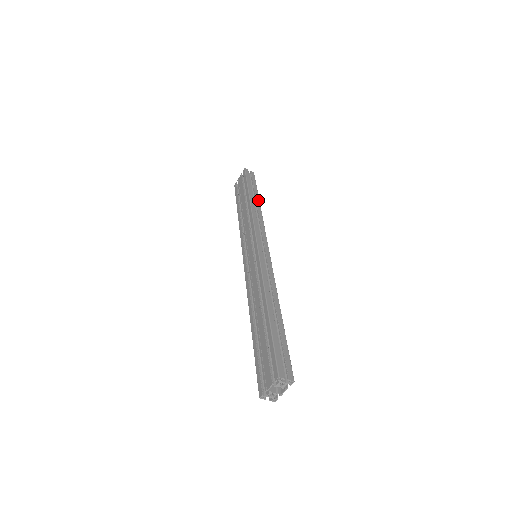
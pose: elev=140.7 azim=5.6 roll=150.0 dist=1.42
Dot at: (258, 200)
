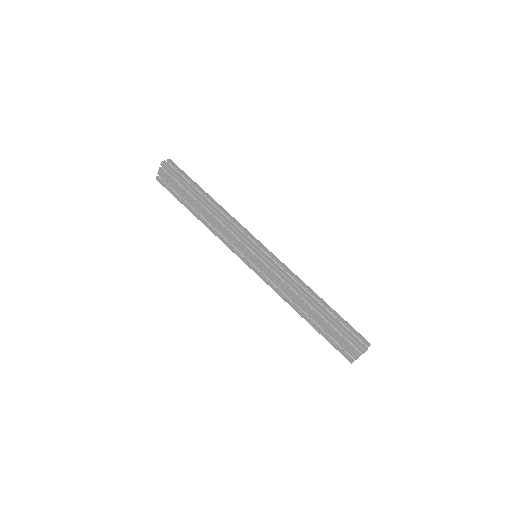
Dot at: (208, 196)
